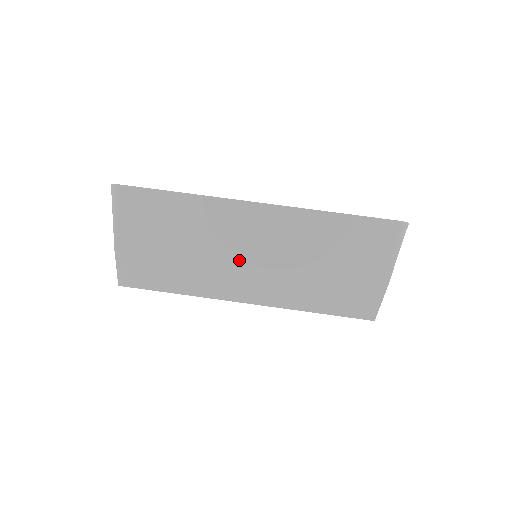
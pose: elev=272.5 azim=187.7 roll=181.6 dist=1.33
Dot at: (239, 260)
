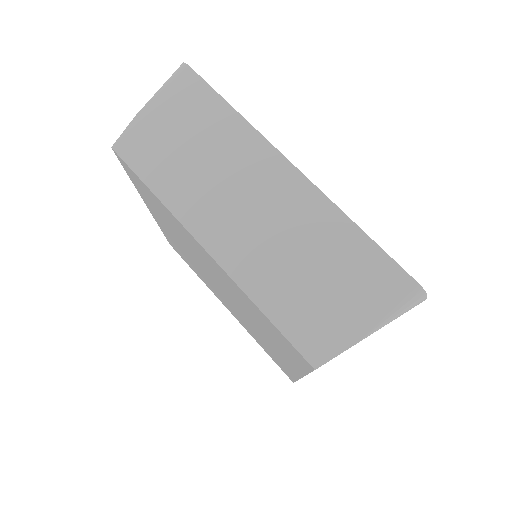
Dot at: (233, 204)
